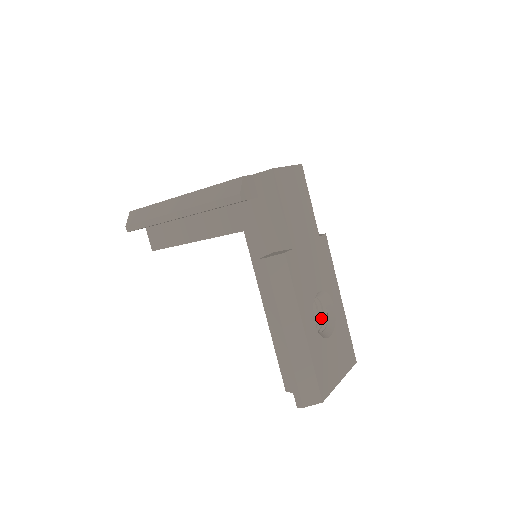
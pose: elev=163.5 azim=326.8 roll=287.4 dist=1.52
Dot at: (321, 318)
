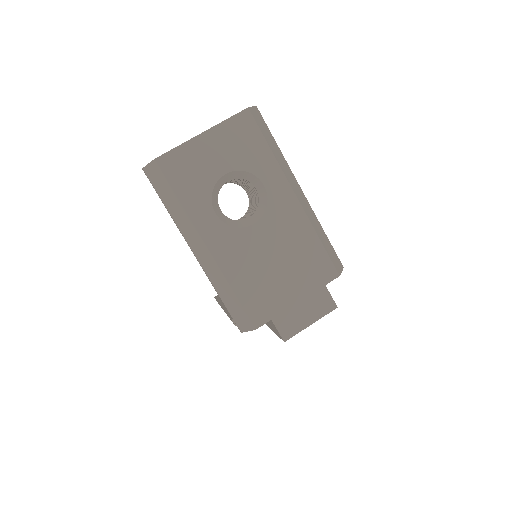
Dot at: occluded
